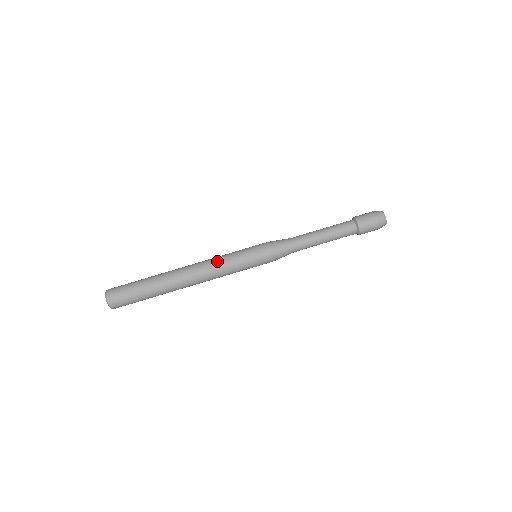
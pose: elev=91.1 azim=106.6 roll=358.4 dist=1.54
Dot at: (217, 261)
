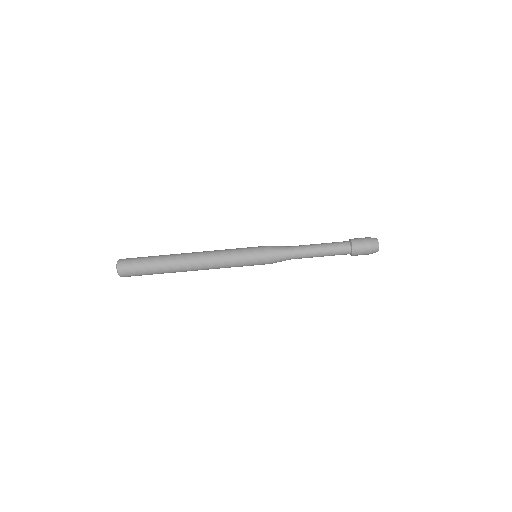
Dot at: (221, 261)
